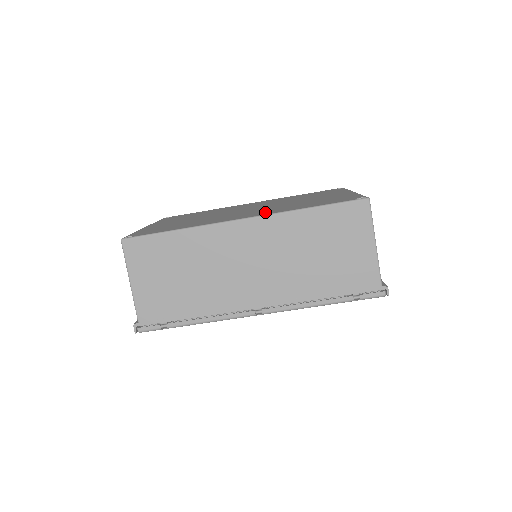
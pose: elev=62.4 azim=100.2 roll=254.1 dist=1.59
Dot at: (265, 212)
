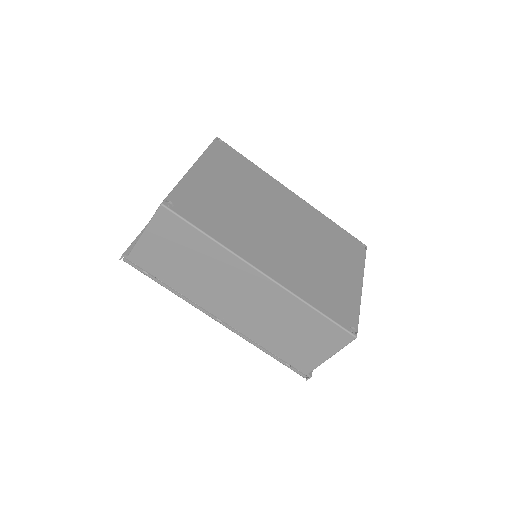
Dot at: (285, 274)
